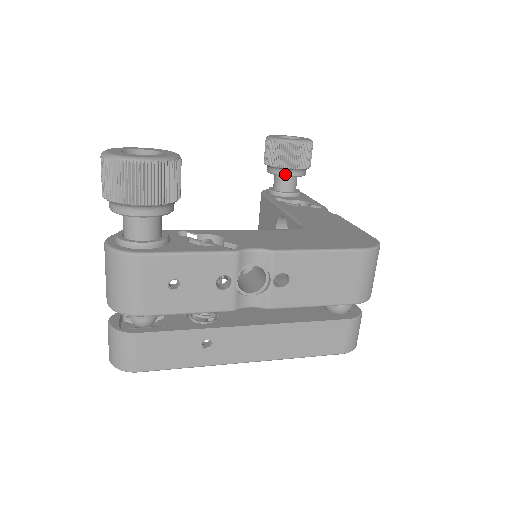
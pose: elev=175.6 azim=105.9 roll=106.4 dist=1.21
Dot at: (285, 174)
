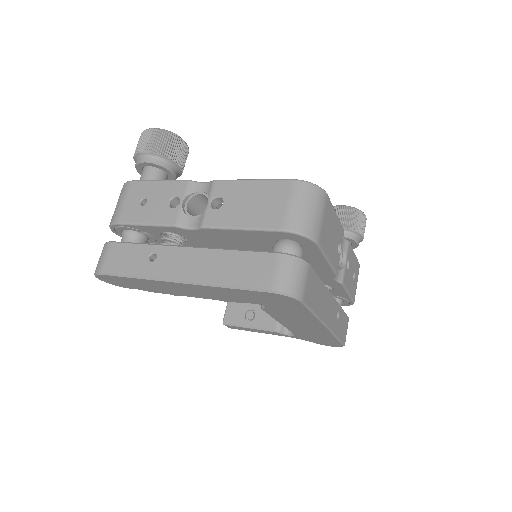
Dot at: occluded
